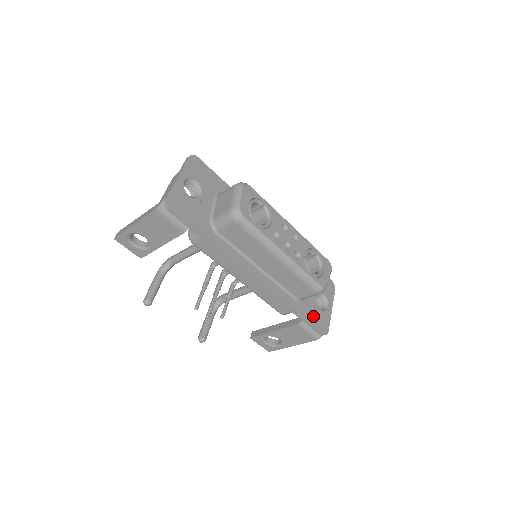
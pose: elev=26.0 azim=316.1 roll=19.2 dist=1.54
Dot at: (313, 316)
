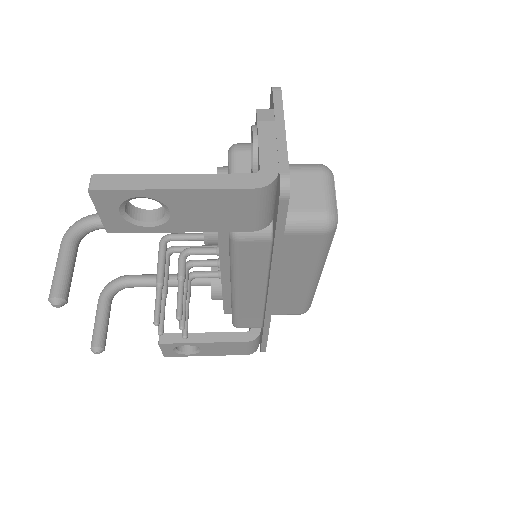
Dot at: occluded
